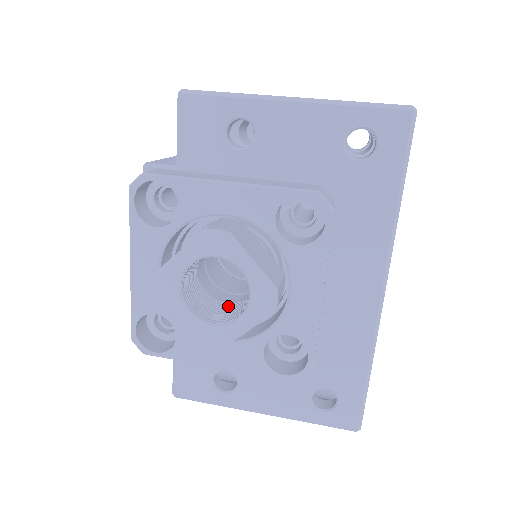
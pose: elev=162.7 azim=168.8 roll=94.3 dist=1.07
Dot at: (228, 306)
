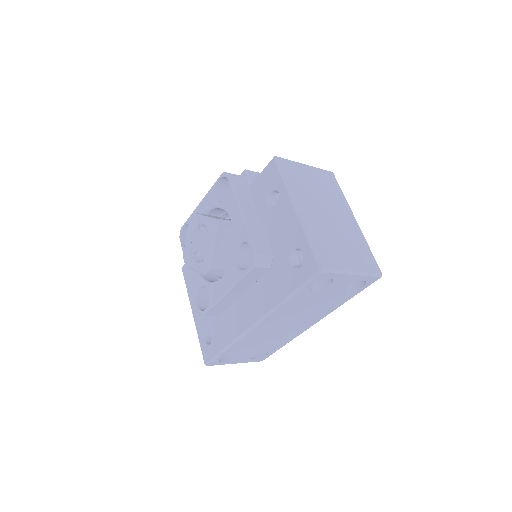
Dot at: occluded
